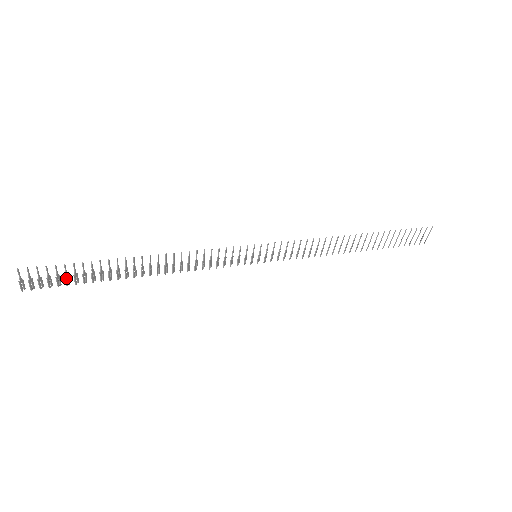
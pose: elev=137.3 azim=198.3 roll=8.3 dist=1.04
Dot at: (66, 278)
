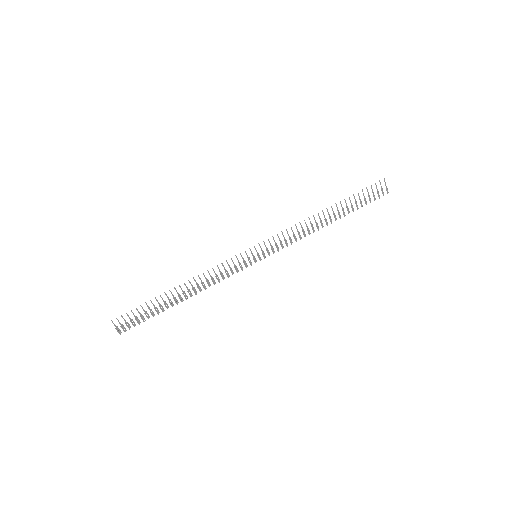
Dot at: (141, 317)
